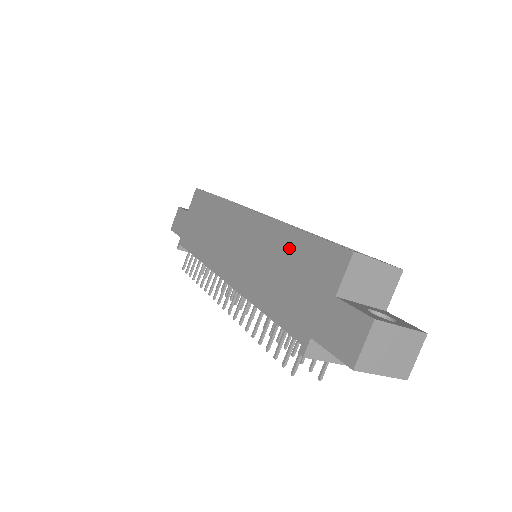
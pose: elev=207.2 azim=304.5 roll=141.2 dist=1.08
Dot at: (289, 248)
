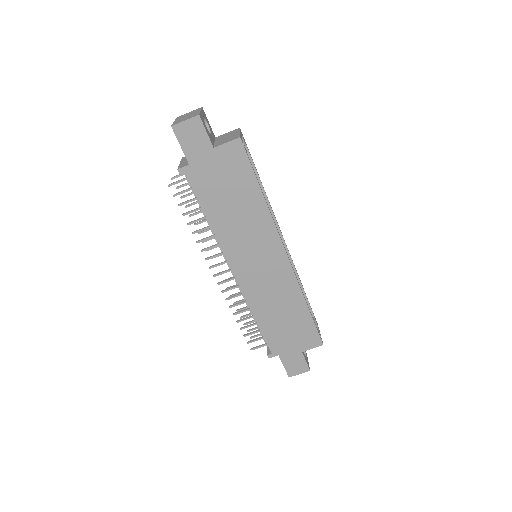
Dot at: (296, 311)
